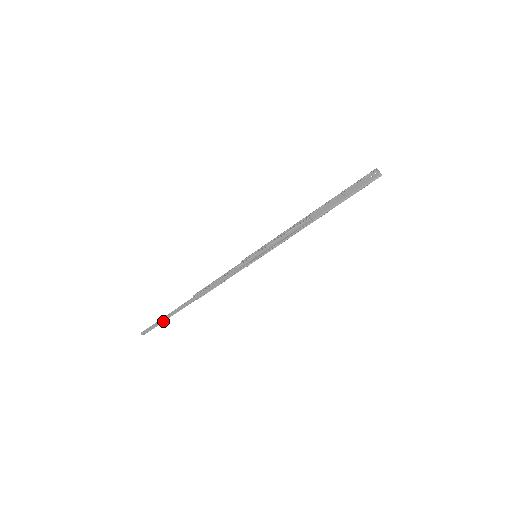
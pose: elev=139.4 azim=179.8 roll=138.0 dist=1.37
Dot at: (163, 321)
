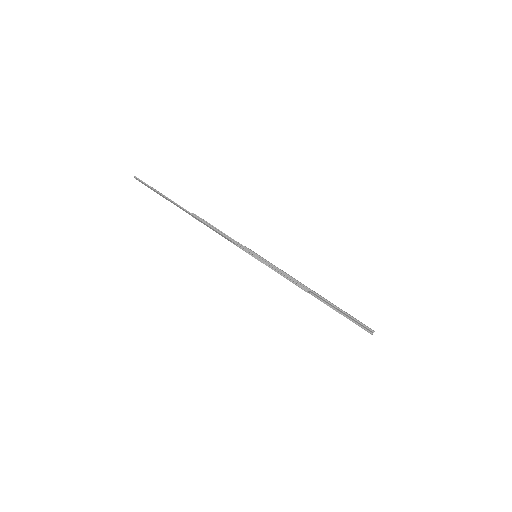
Dot at: (157, 193)
